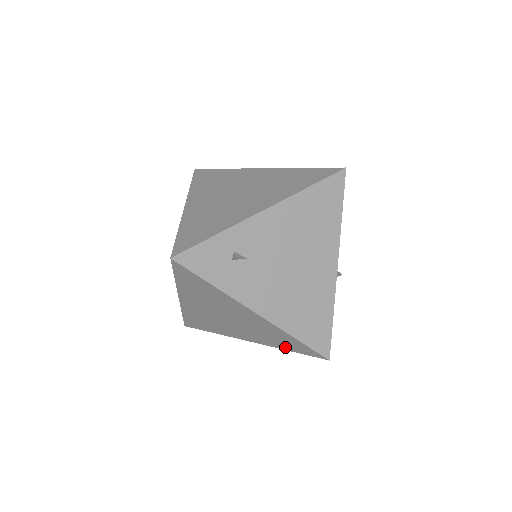
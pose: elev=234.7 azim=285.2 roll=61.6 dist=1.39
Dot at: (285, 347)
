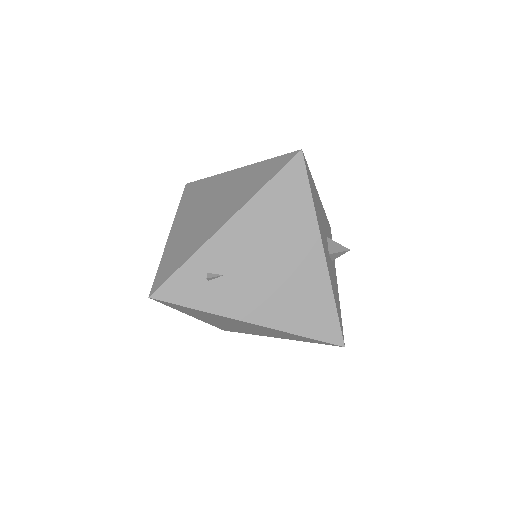
Dot at: (303, 340)
